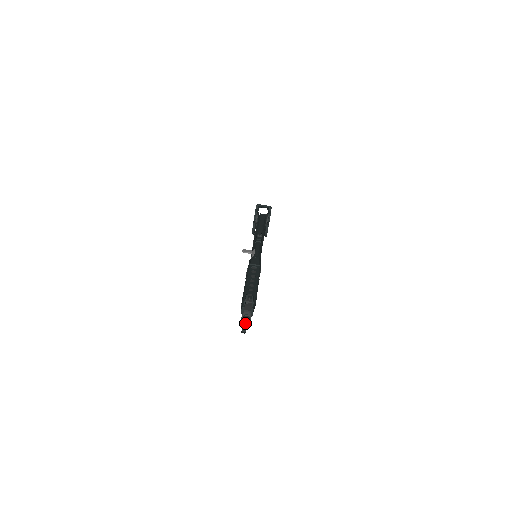
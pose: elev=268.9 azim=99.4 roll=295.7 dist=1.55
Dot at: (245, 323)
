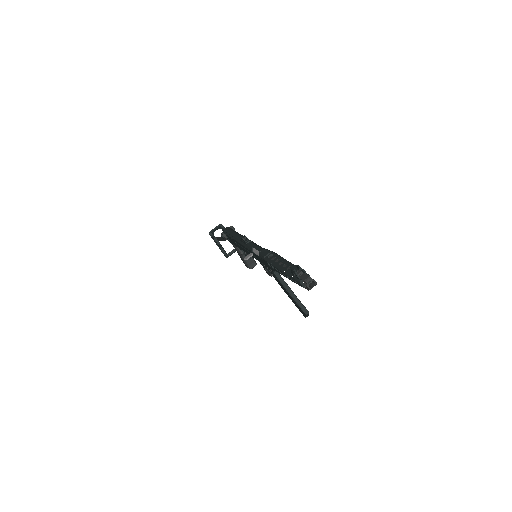
Dot at: (302, 307)
